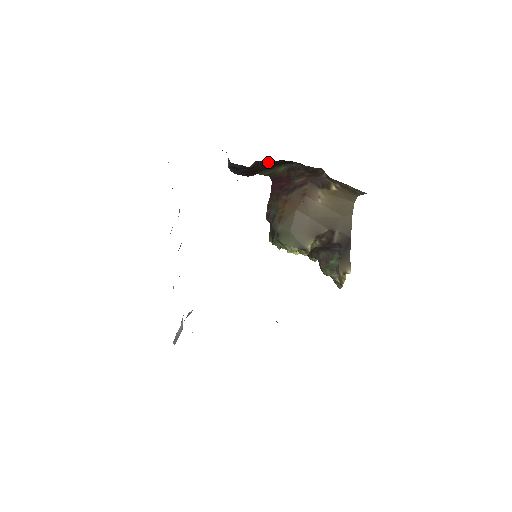
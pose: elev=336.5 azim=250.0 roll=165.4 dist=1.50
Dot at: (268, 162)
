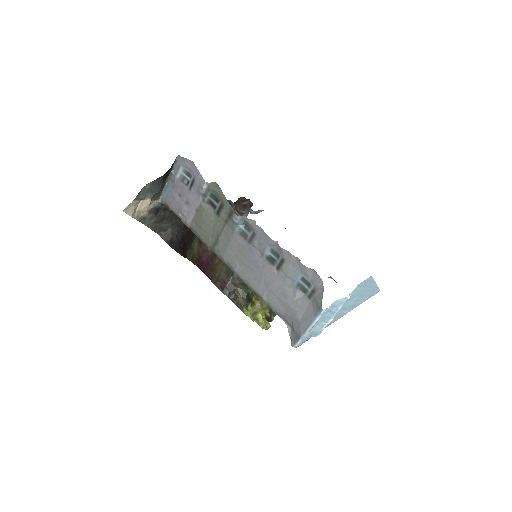
Dot at: (187, 232)
